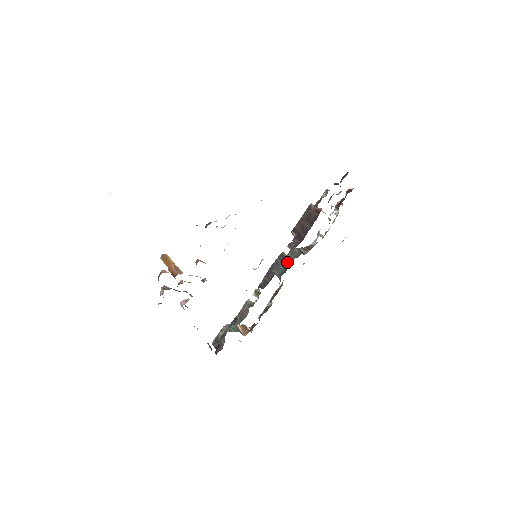
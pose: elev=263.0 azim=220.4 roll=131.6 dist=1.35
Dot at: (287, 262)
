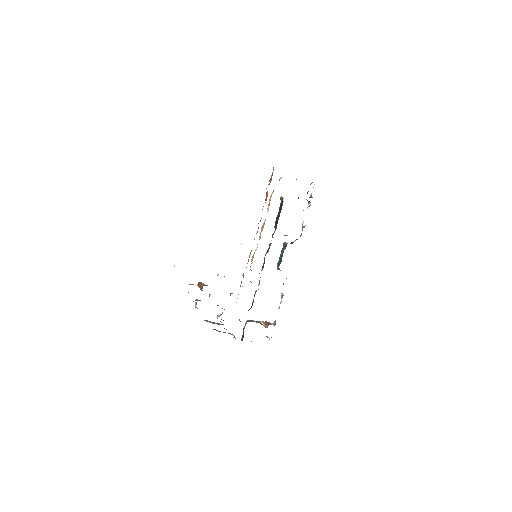
Dot at: (282, 254)
